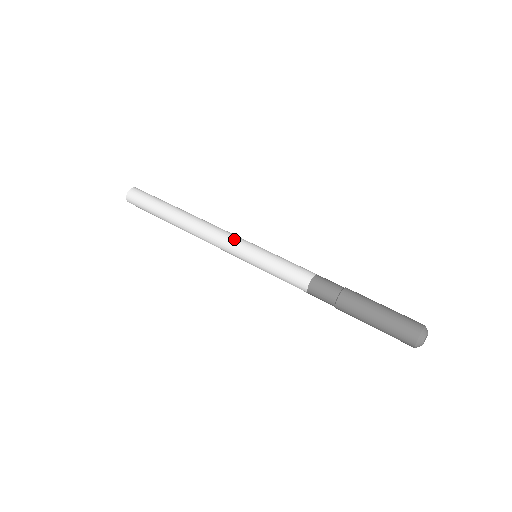
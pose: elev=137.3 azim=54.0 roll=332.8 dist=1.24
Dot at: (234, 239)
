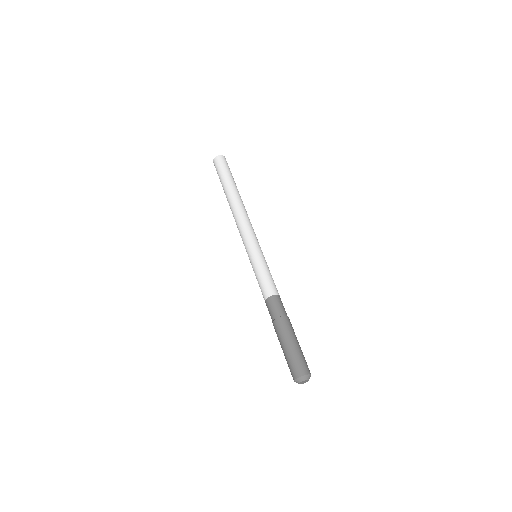
Dot at: (251, 236)
